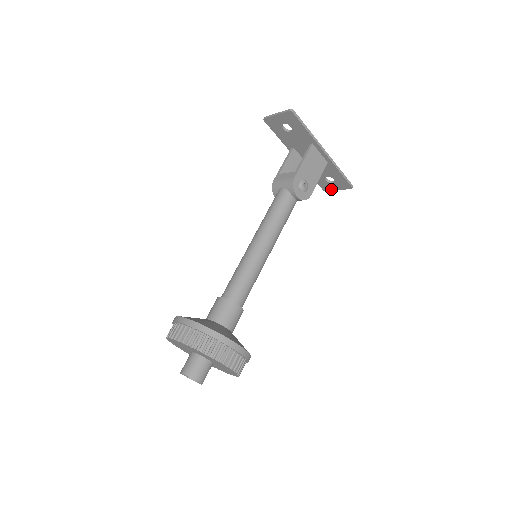
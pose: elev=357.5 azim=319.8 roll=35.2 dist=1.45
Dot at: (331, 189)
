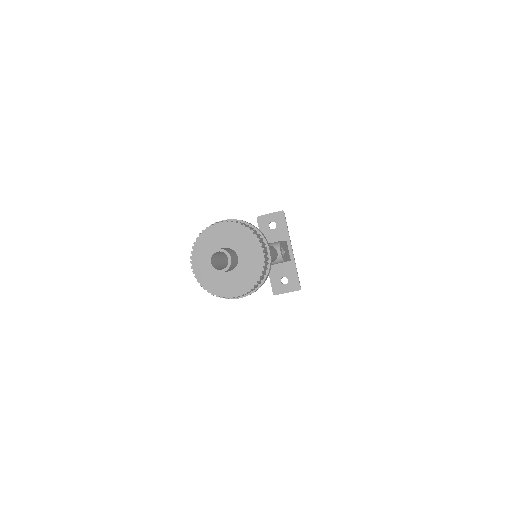
Dot at: (281, 292)
